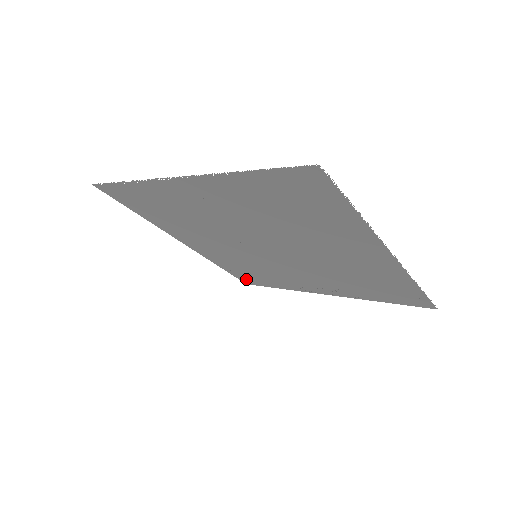
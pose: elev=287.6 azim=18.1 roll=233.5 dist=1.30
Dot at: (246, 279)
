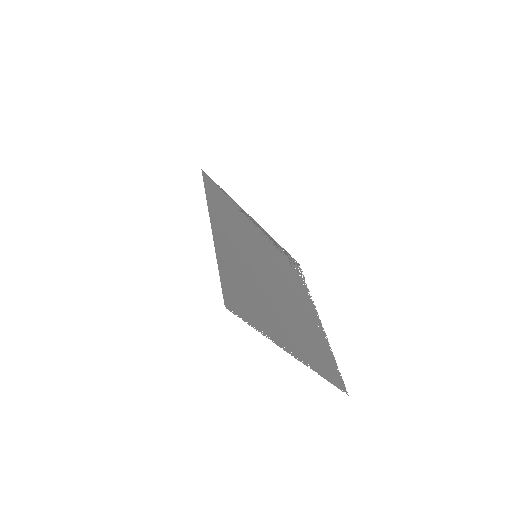
Dot at: (211, 184)
